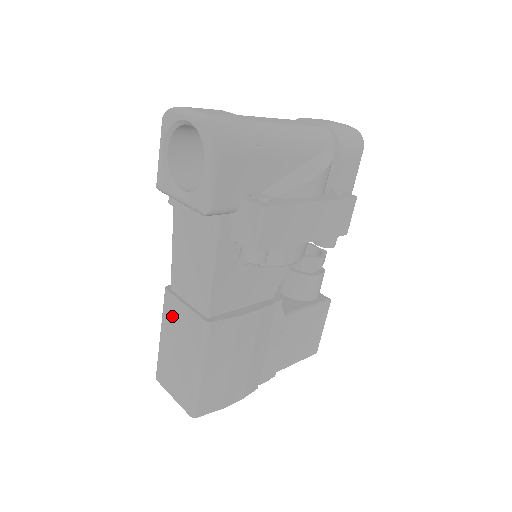
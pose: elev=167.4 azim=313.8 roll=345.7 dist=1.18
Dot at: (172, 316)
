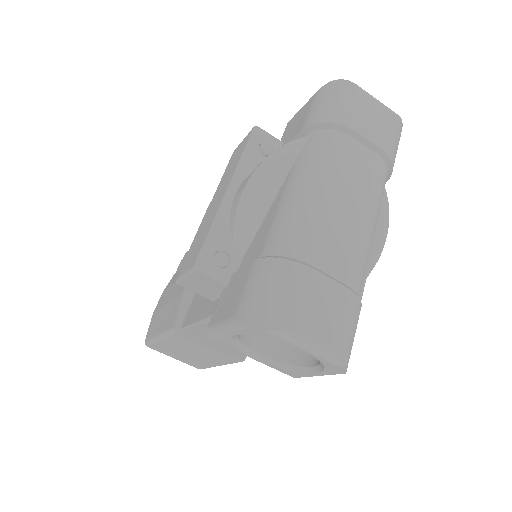
Dot at: (185, 344)
